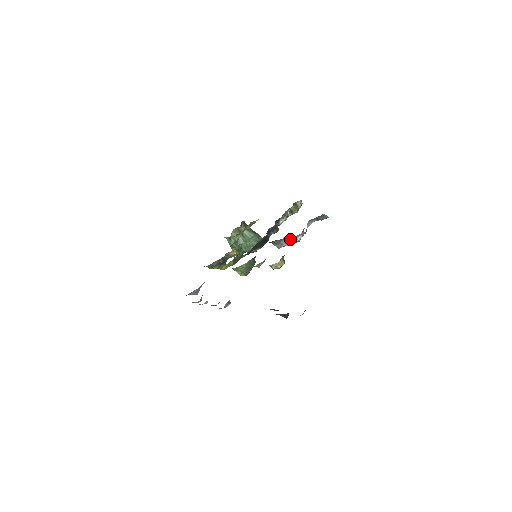
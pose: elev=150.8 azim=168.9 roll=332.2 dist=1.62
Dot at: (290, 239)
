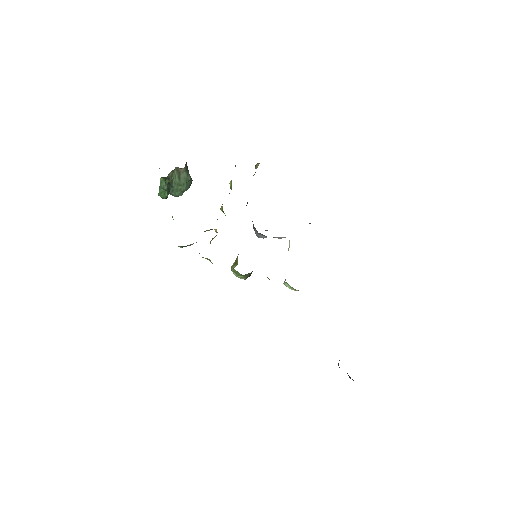
Dot at: (282, 237)
